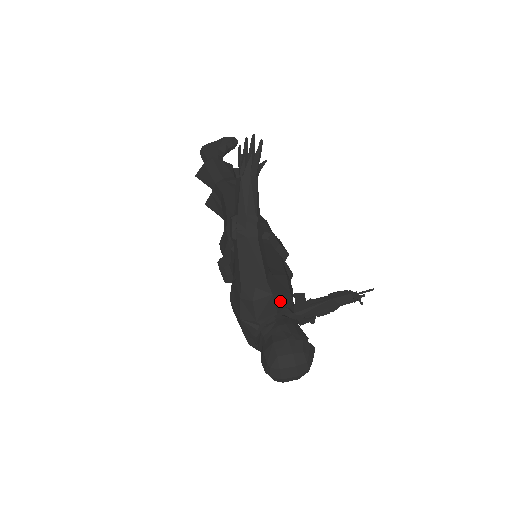
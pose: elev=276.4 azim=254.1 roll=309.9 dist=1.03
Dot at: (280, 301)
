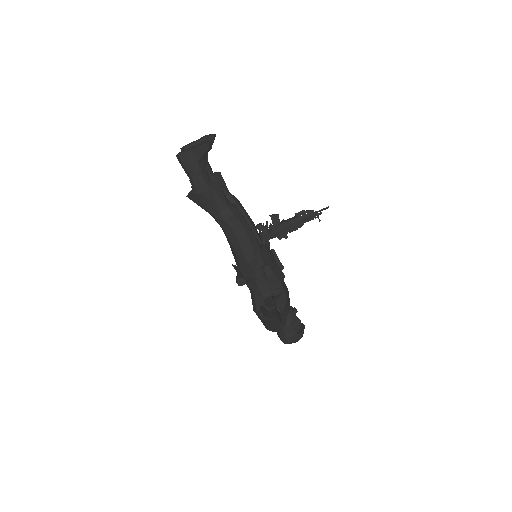
Dot at: (286, 317)
